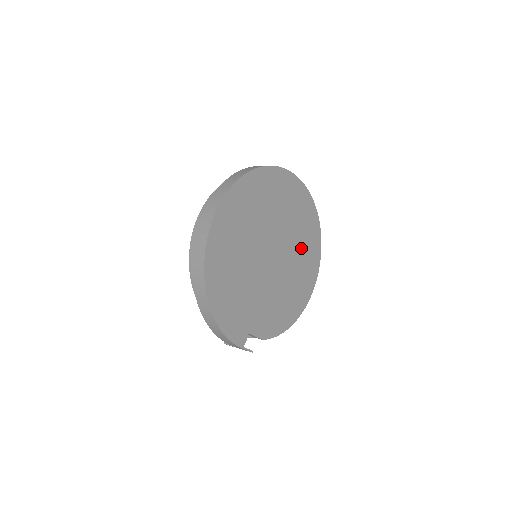
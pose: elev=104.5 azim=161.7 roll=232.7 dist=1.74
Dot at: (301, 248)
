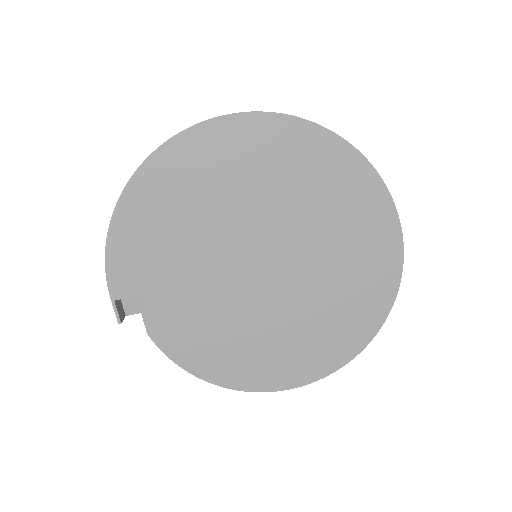
Dot at: (316, 316)
